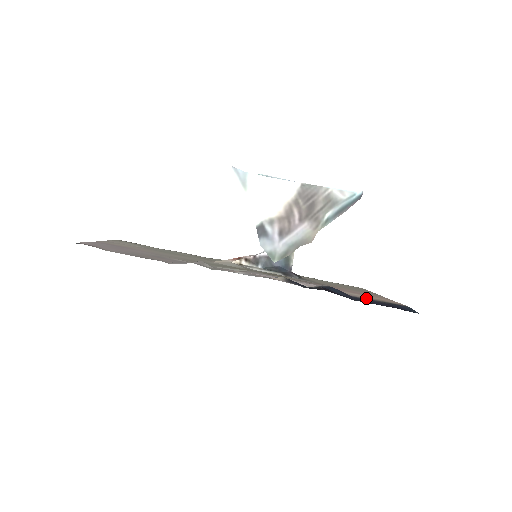
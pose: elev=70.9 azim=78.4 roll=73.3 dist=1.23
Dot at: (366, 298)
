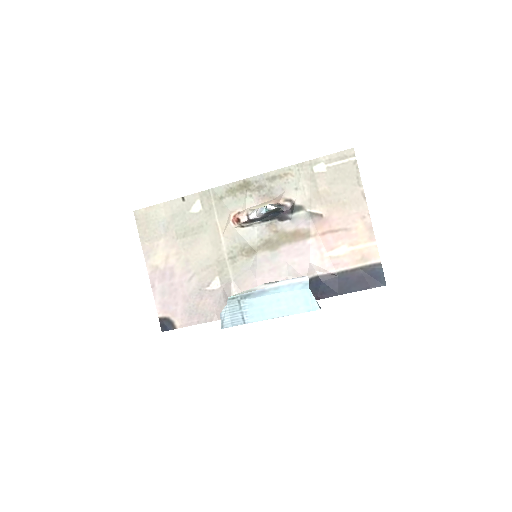
Dot at: (348, 267)
